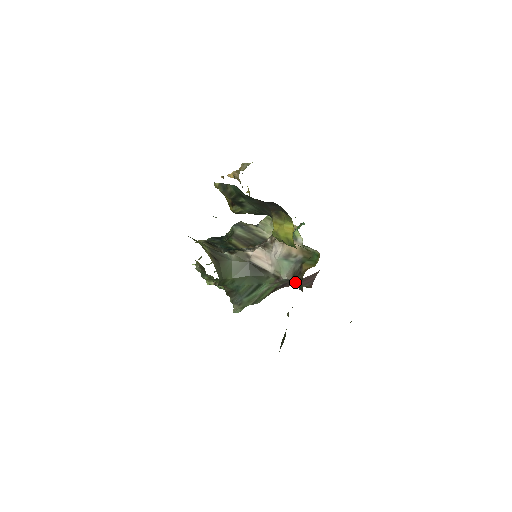
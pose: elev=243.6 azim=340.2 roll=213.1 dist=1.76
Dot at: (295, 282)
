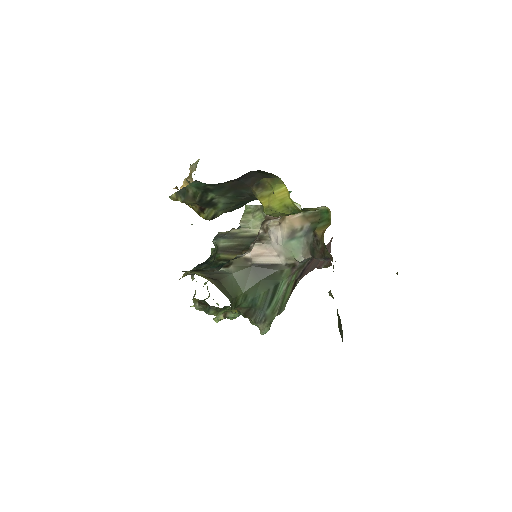
Dot at: (317, 256)
